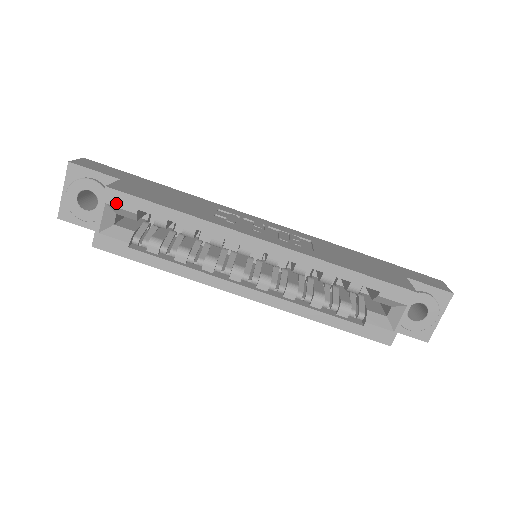
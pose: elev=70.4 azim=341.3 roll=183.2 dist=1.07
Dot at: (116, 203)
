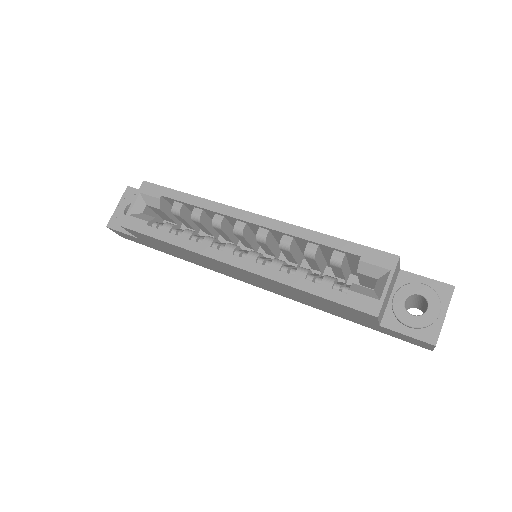
Dot at: (147, 192)
